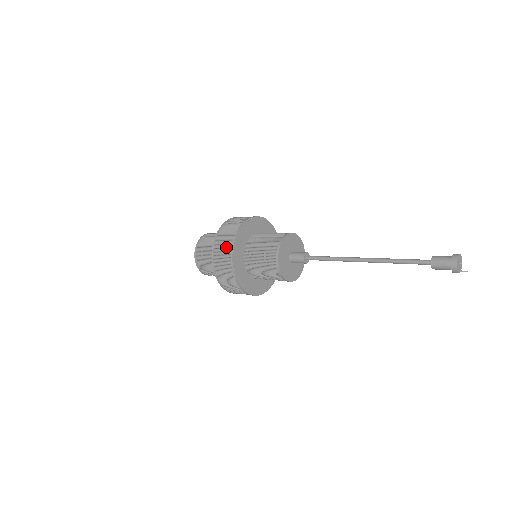
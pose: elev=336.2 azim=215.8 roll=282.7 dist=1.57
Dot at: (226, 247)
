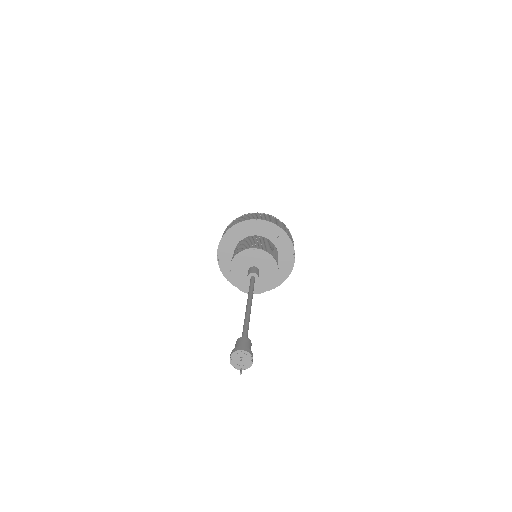
Dot at: occluded
